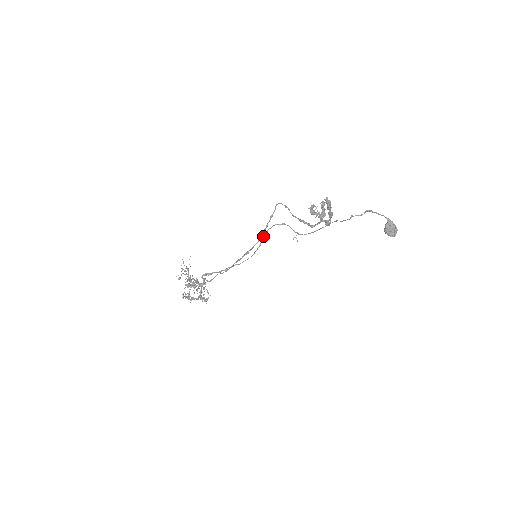
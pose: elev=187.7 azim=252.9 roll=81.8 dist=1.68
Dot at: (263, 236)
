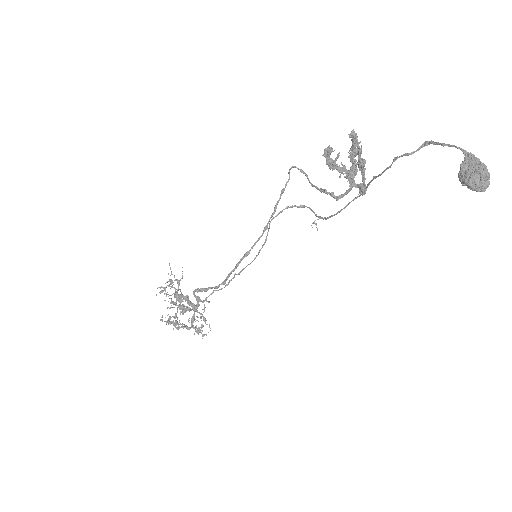
Dot at: (269, 224)
